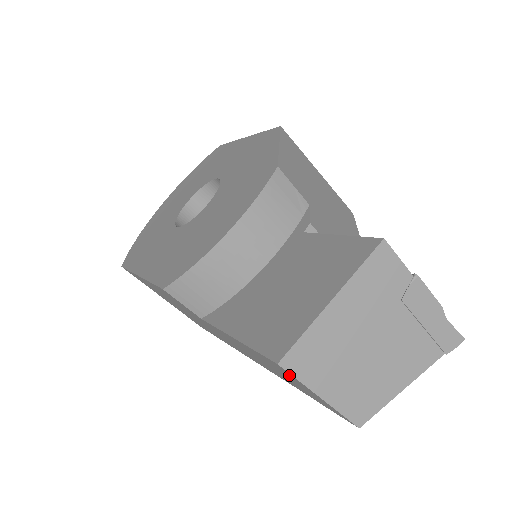
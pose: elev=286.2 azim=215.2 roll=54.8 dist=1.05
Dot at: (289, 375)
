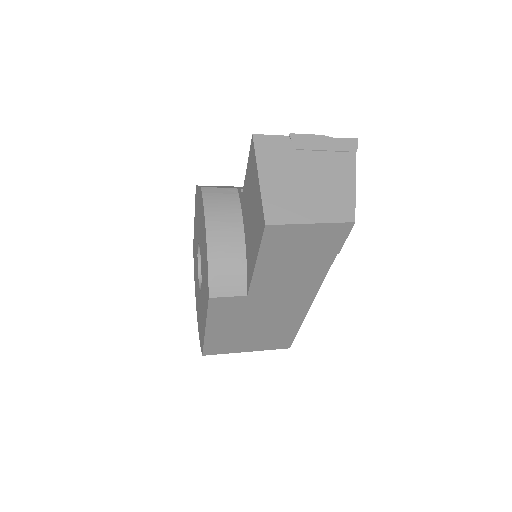
Dot at: (286, 233)
